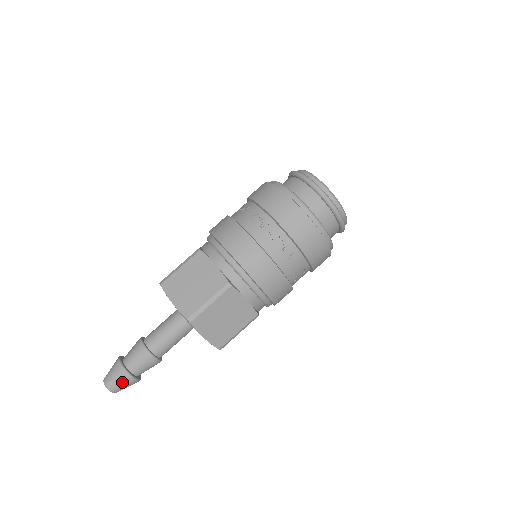
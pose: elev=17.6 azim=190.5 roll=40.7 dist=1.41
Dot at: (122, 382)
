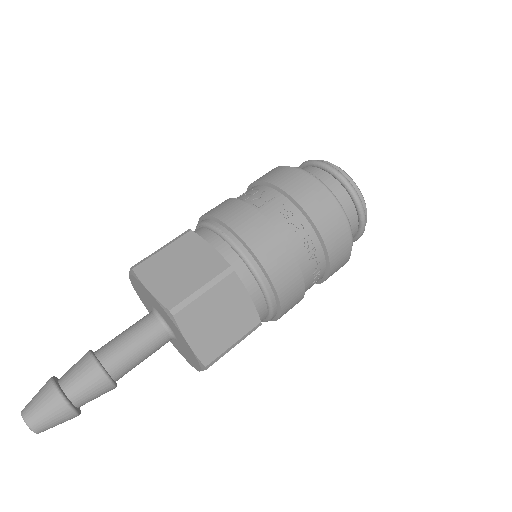
Dot at: (62, 422)
